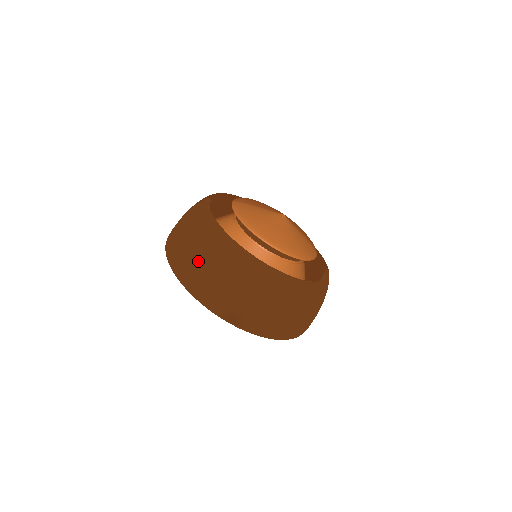
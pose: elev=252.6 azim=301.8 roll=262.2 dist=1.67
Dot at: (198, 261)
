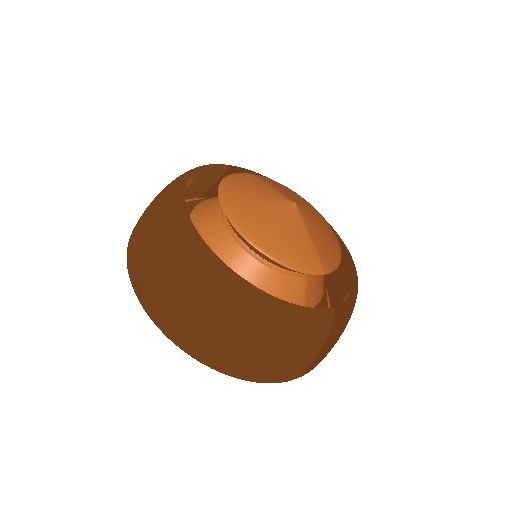
Dot at: (147, 210)
